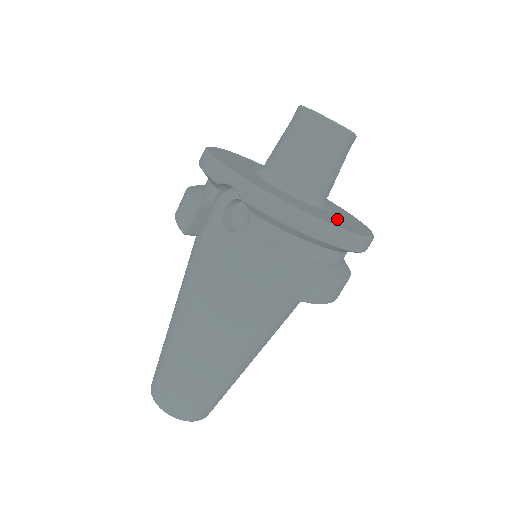
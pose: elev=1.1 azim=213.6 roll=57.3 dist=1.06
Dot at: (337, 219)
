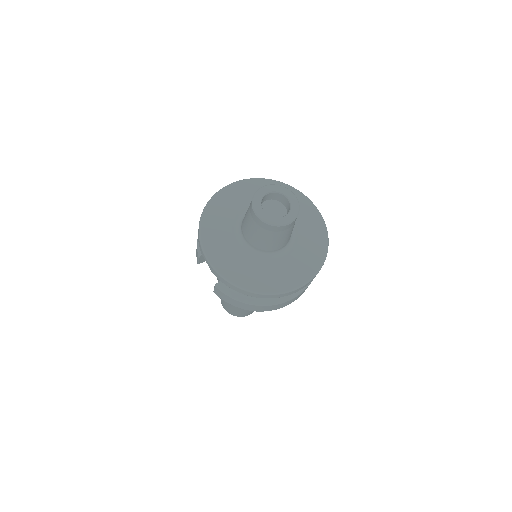
Dot at: (283, 270)
